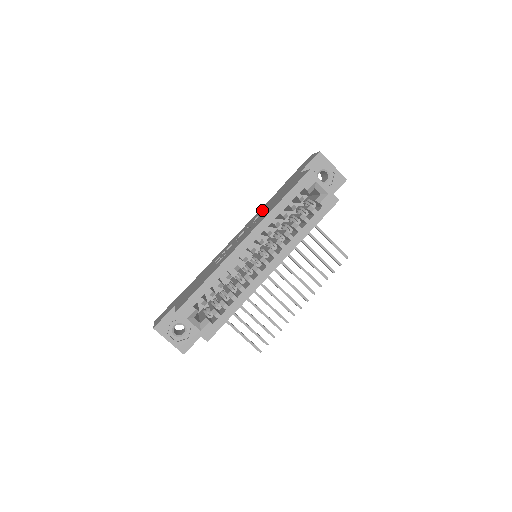
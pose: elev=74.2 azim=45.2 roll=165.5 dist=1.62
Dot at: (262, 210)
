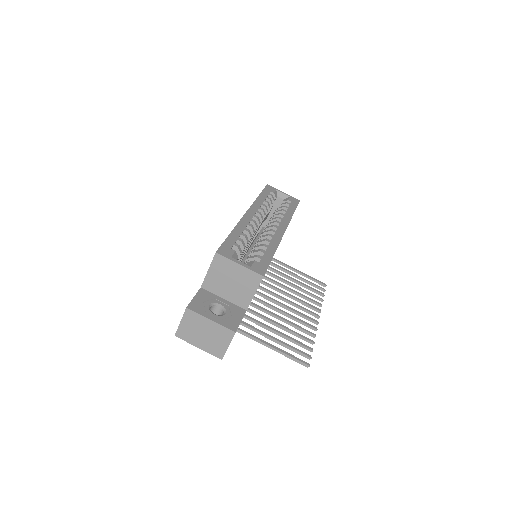
Dot at: occluded
